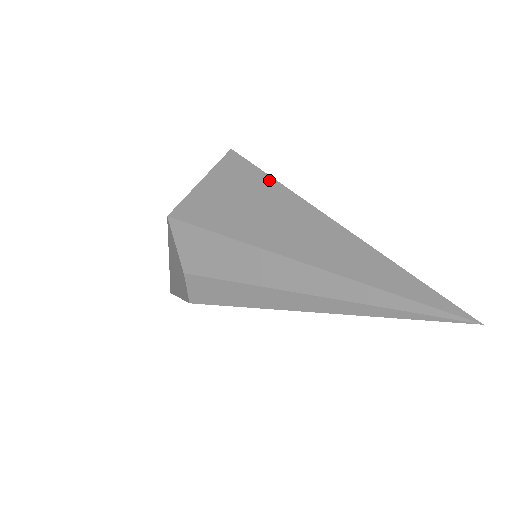
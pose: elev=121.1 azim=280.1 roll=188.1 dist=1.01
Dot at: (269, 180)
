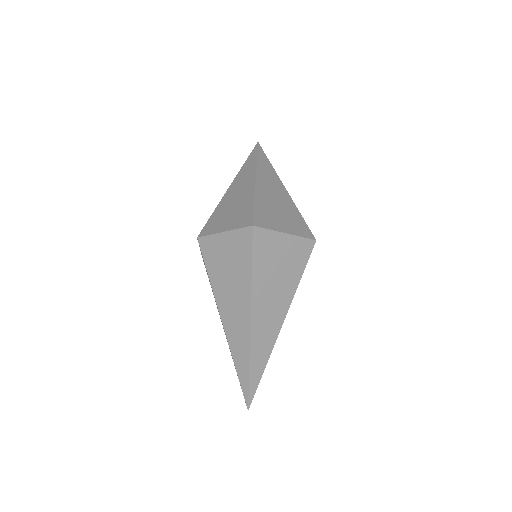
Dot at: (249, 278)
